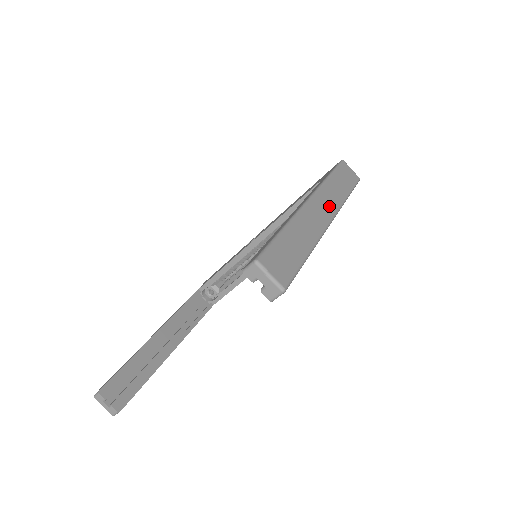
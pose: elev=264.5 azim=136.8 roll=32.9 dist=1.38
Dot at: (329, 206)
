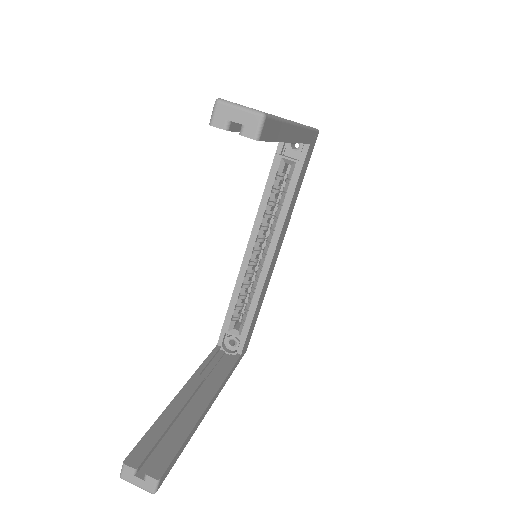
Dot at: occluded
